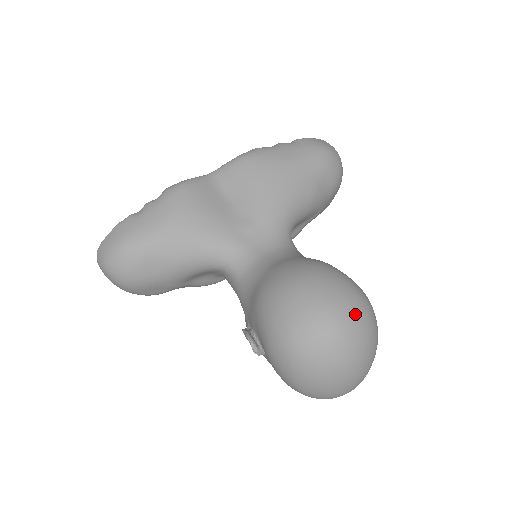
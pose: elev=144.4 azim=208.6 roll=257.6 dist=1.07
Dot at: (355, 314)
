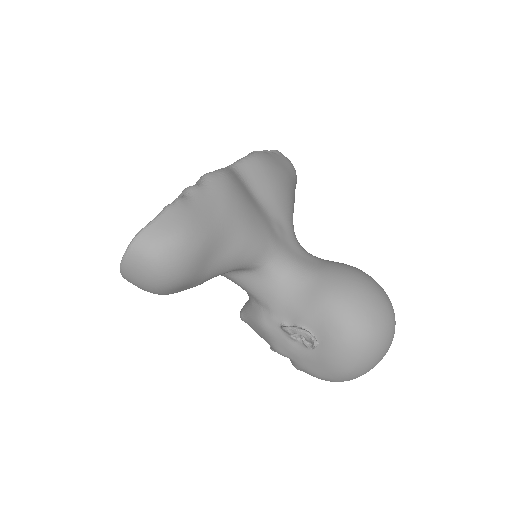
Dot at: occluded
